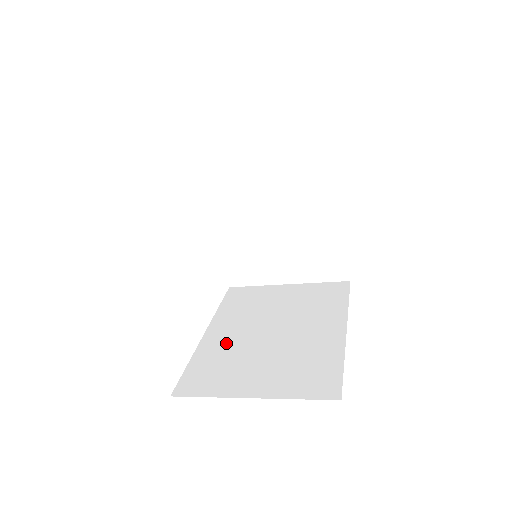
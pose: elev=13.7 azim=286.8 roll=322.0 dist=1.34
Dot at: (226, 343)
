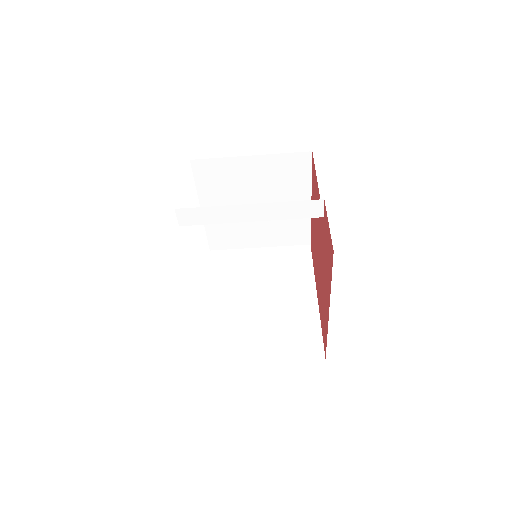
Dot at: (227, 312)
